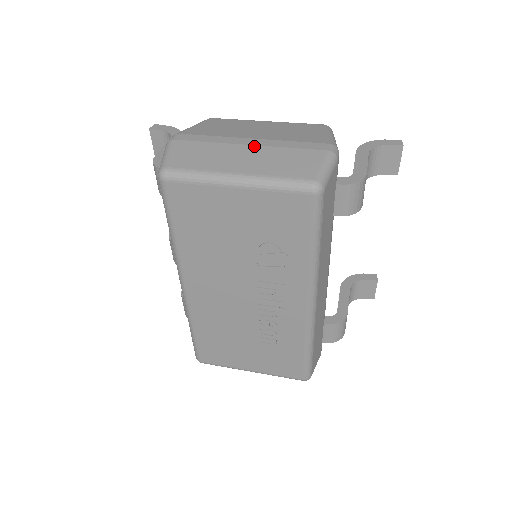
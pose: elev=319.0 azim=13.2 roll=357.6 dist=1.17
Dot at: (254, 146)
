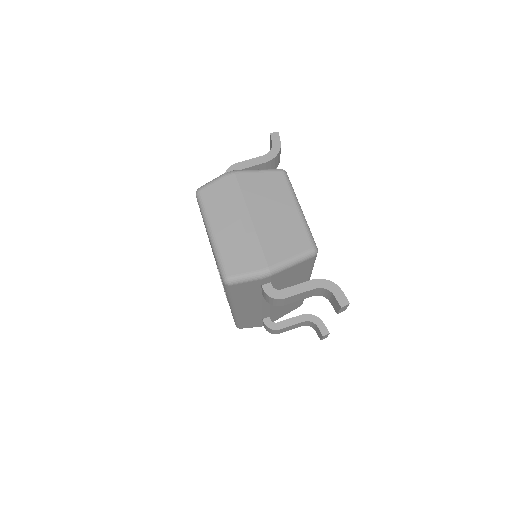
Dot at: (242, 225)
